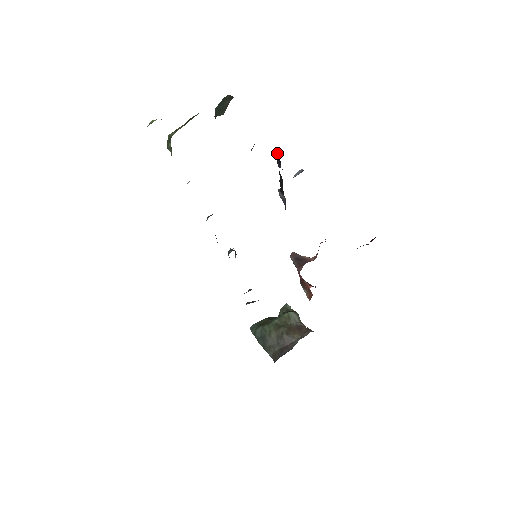
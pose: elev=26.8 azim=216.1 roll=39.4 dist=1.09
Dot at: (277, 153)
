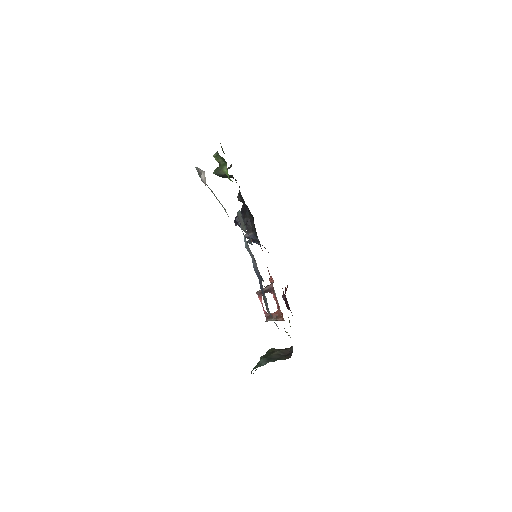
Dot at: (237, 217)
